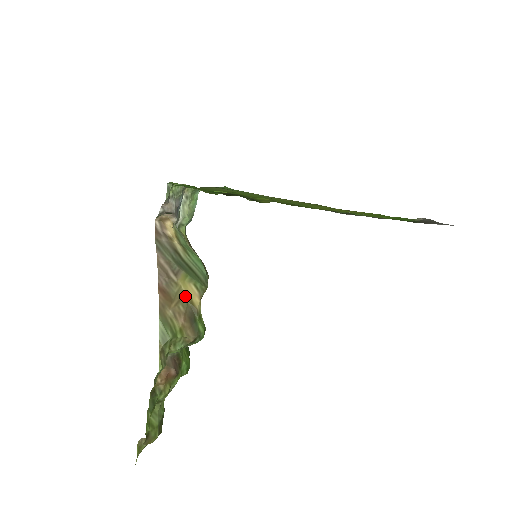
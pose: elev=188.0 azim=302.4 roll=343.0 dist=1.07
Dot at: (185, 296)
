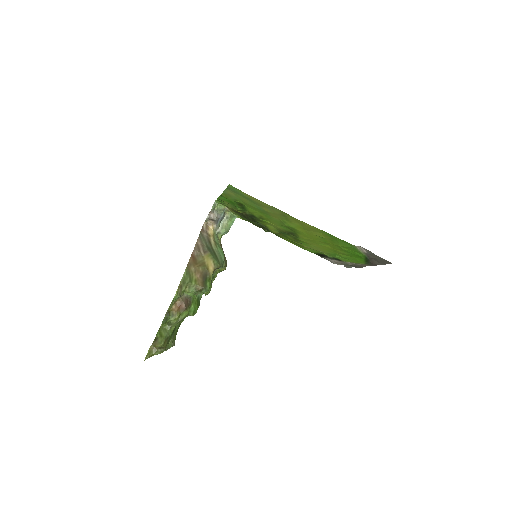
Dot at: (205, 264)
